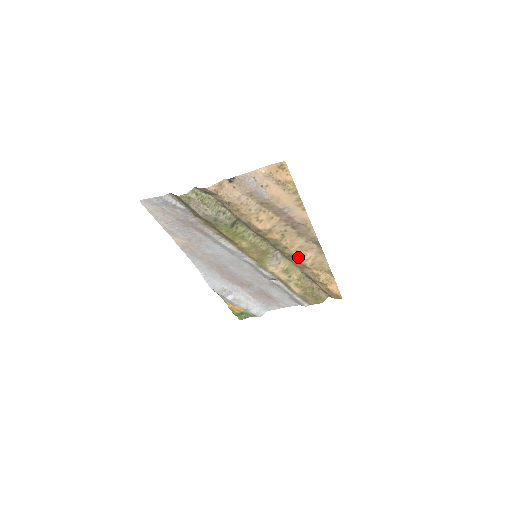
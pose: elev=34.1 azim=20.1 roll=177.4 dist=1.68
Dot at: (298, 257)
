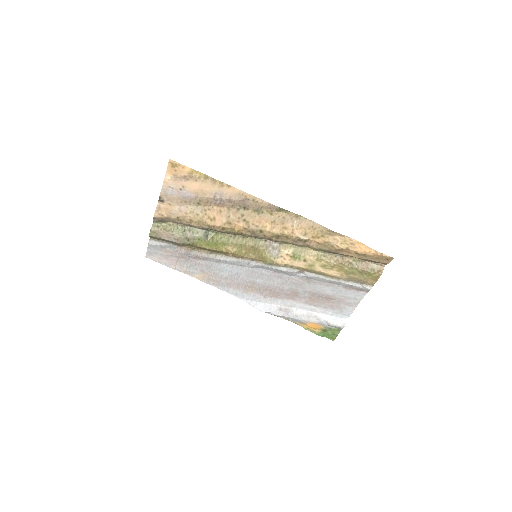
Dot at: (282, 234)
